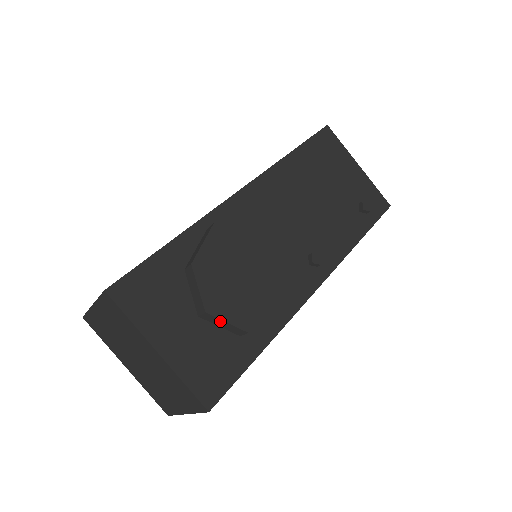
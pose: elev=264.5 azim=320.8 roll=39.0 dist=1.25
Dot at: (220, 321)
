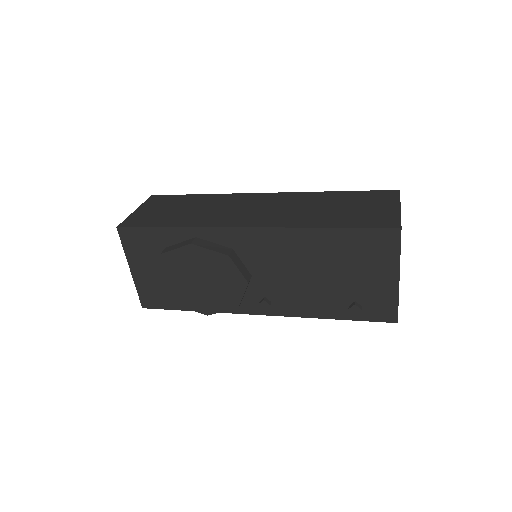
Dot at: (163, 287)
